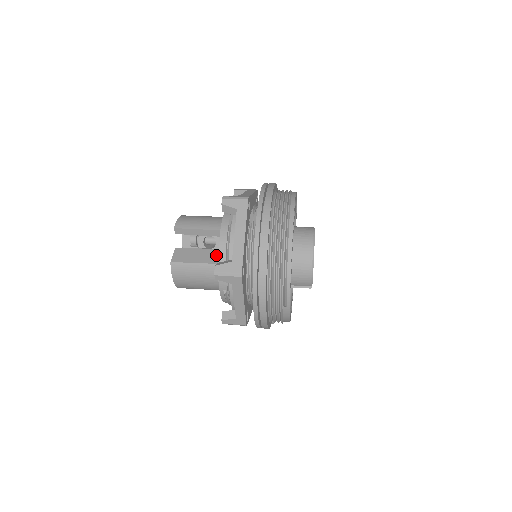
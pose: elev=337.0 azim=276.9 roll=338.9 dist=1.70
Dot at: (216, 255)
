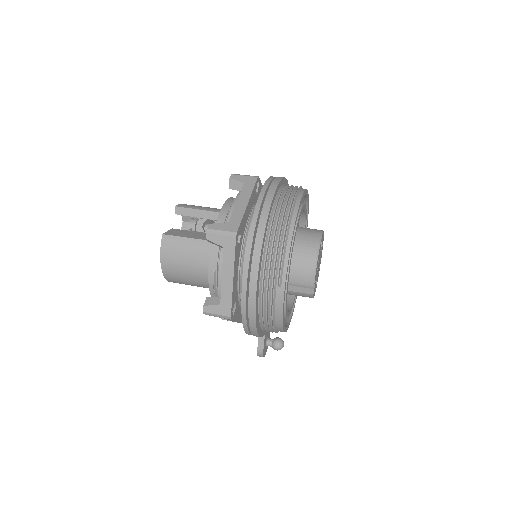
Dot at: occluded
